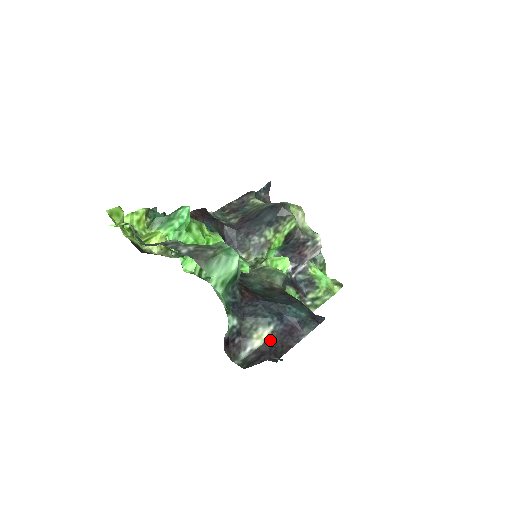
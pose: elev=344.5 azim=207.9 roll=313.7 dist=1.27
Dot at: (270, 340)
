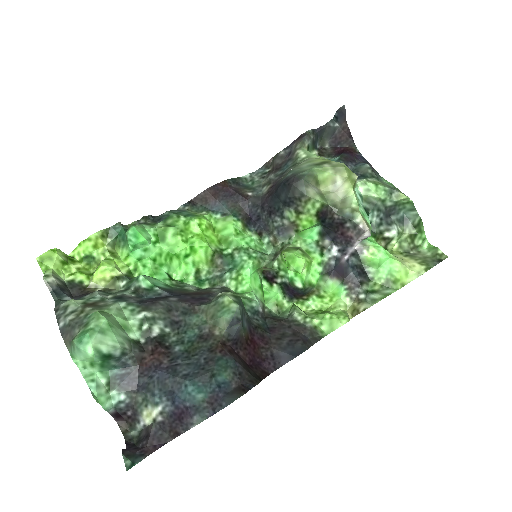
Dot at: (158, 421)
